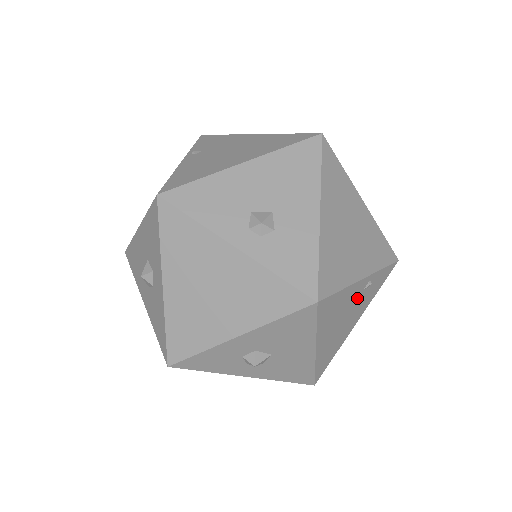
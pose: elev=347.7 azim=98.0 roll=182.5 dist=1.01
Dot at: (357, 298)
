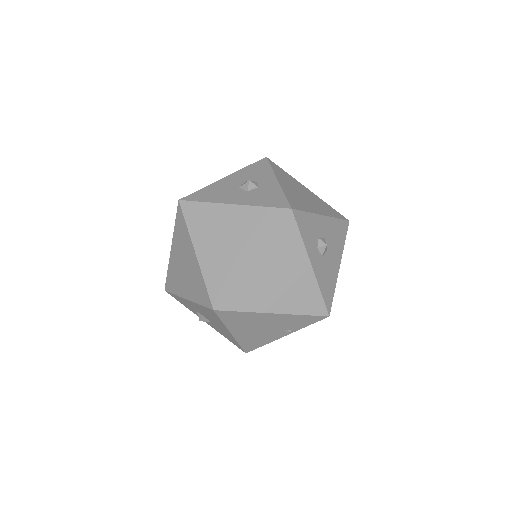
Dot at: occluded
